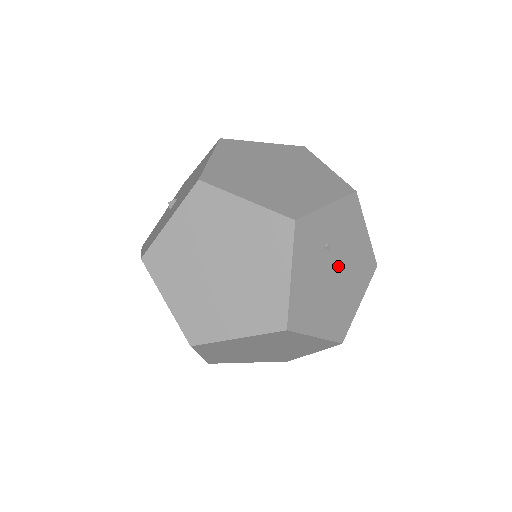
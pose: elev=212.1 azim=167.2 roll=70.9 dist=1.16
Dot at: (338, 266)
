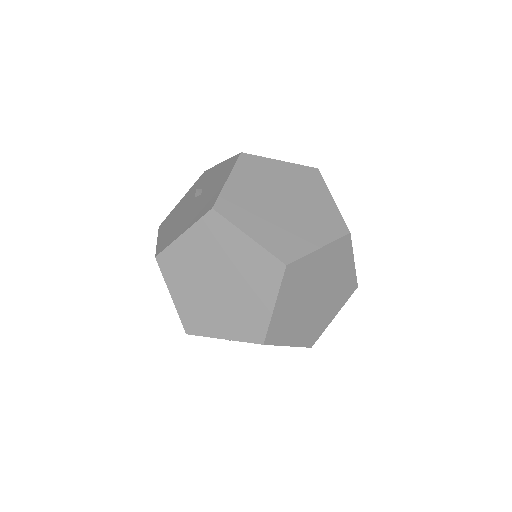
Dot at: occluded
